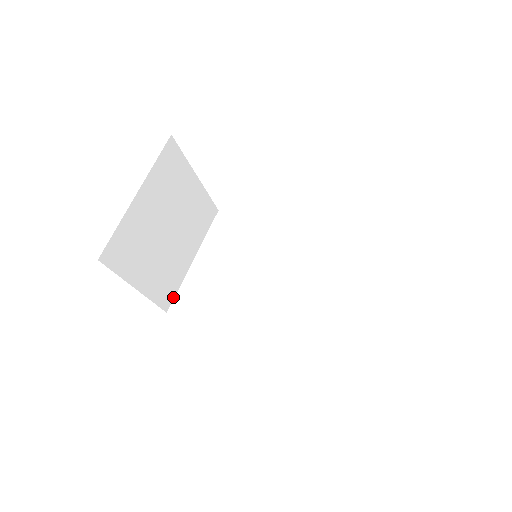
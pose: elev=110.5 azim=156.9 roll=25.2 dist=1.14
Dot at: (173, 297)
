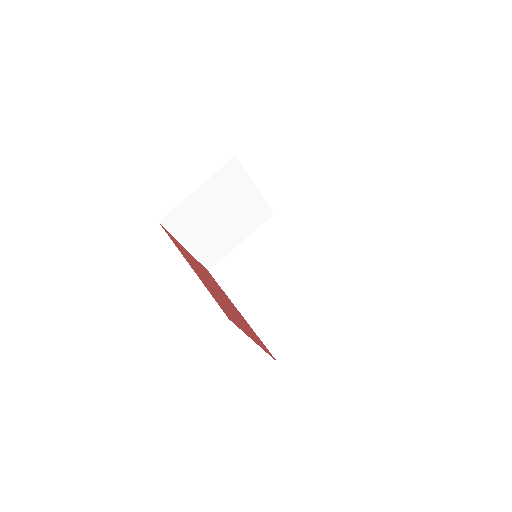
Dot at: (216, 262)
